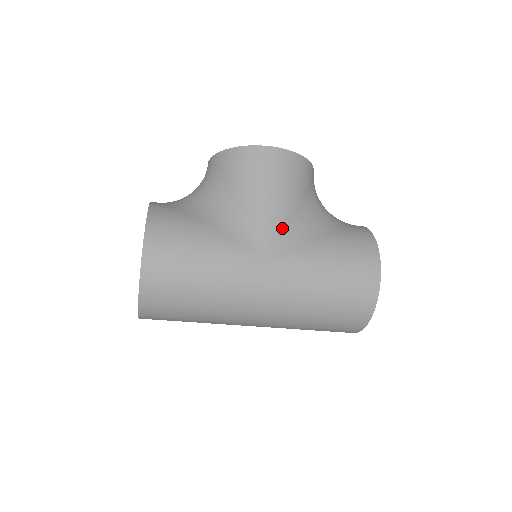
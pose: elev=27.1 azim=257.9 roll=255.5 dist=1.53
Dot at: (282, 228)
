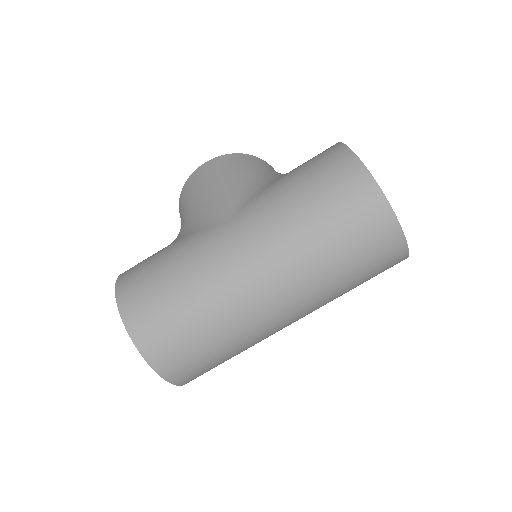
Dot at: (234, 196)
